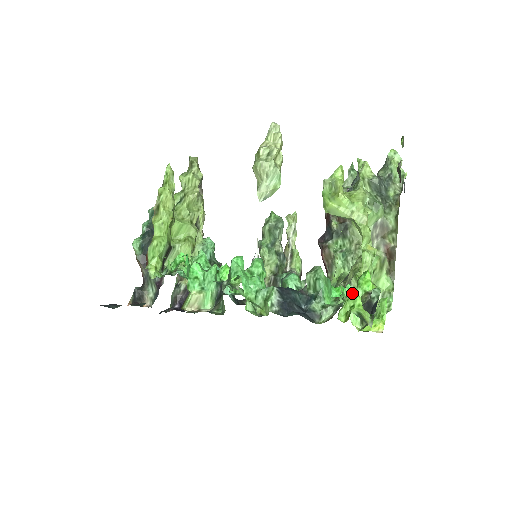
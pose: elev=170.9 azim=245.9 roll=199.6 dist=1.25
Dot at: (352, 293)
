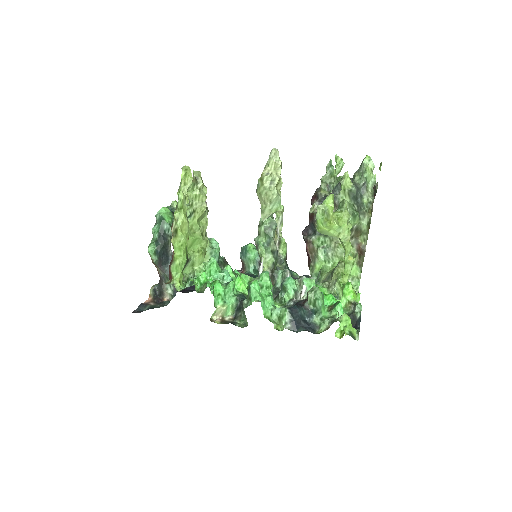
Dot at: (345, 316)
